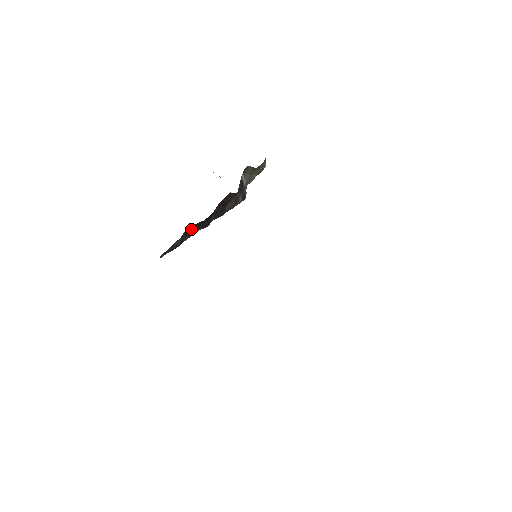
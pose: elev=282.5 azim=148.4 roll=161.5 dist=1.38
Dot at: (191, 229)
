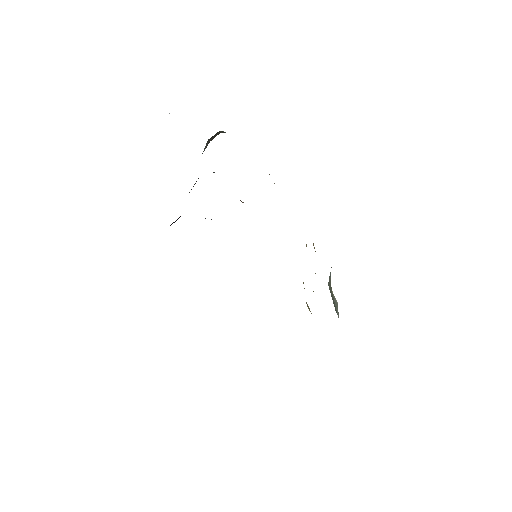
Dot at: occluded
